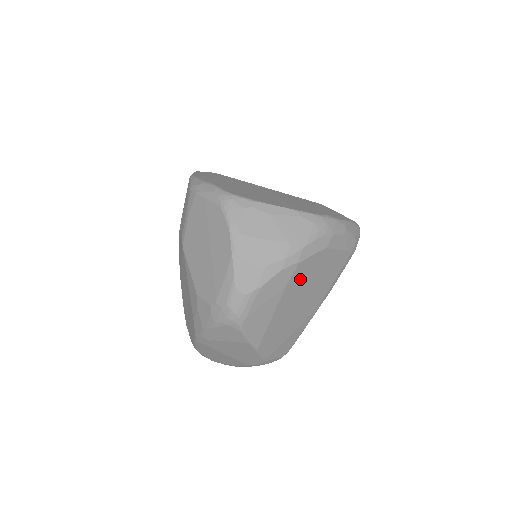
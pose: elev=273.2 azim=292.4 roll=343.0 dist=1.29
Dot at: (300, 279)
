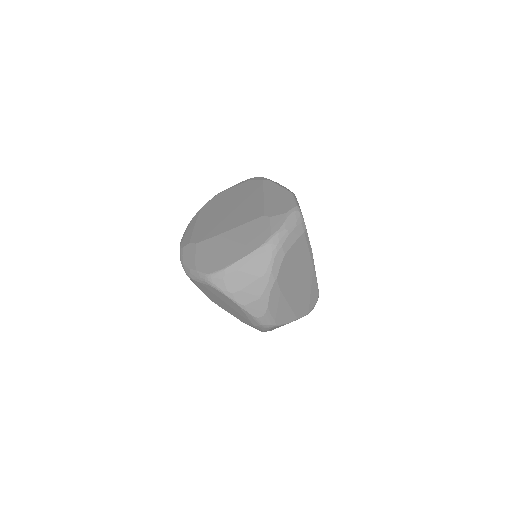
Dot at: (286, 279)
